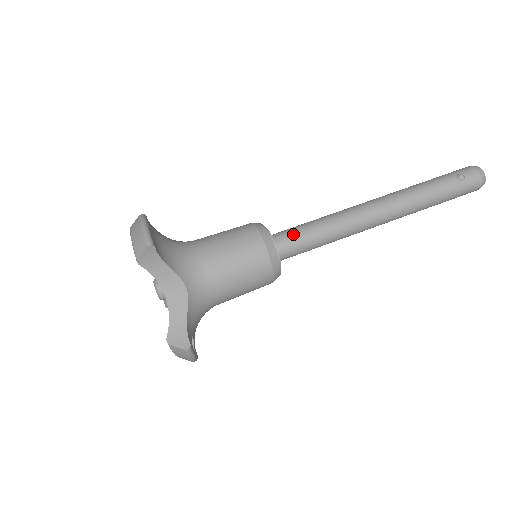
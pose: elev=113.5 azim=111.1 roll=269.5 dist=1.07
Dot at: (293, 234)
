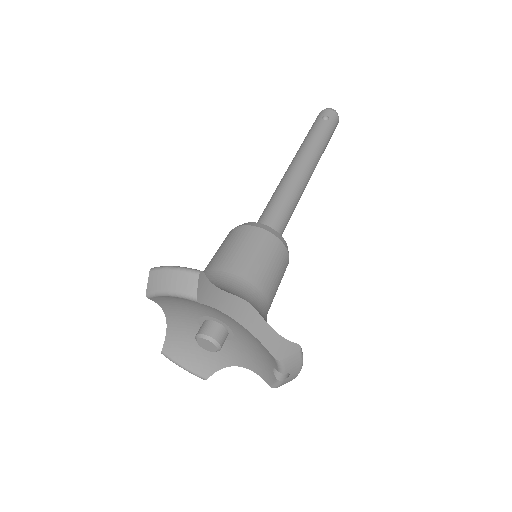
Dot at: (269, 217)
